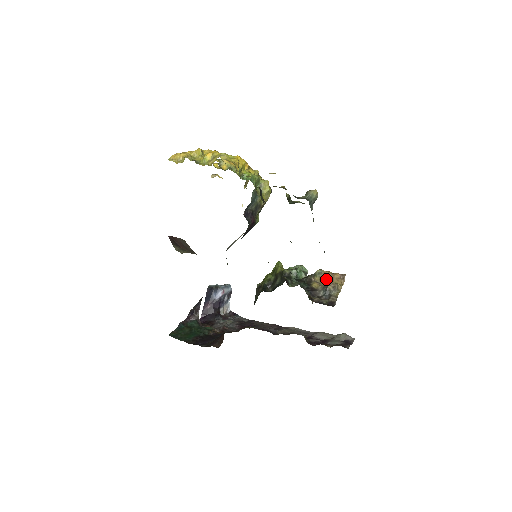
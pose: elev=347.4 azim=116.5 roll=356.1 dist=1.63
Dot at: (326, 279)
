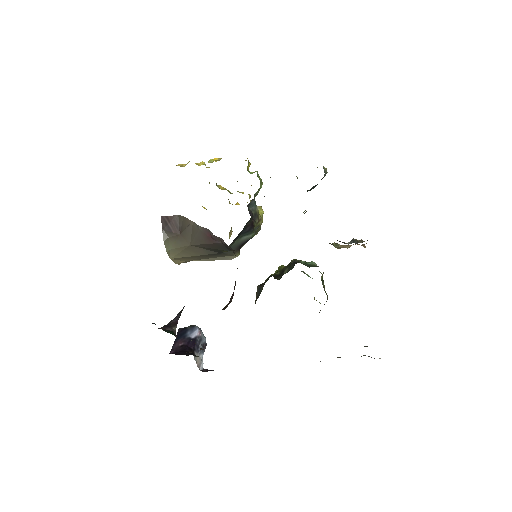
Dot at: (345, 247)
